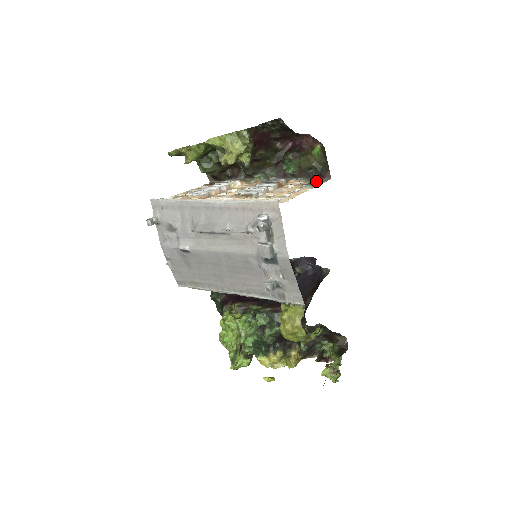
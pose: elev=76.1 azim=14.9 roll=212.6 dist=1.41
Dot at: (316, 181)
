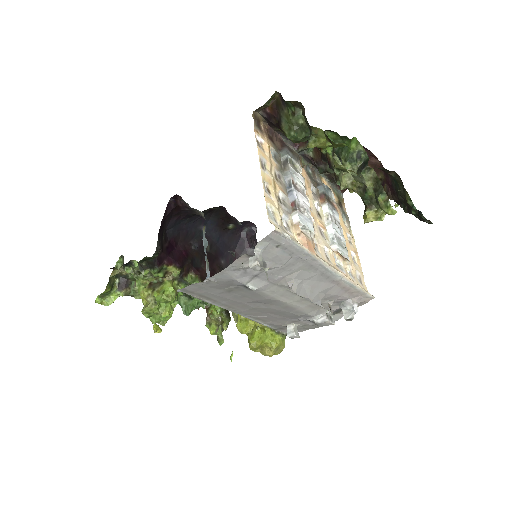
Dot at: (340, 198)
